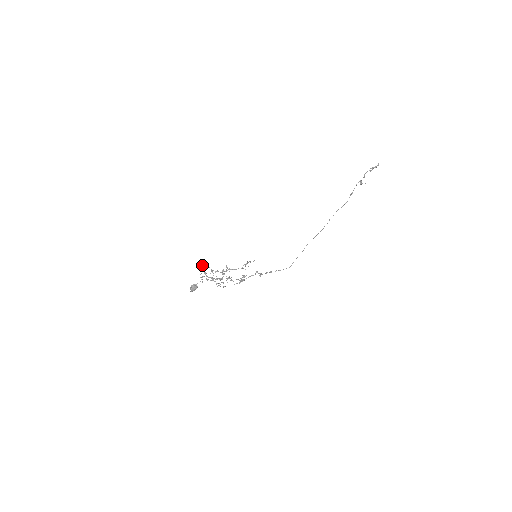
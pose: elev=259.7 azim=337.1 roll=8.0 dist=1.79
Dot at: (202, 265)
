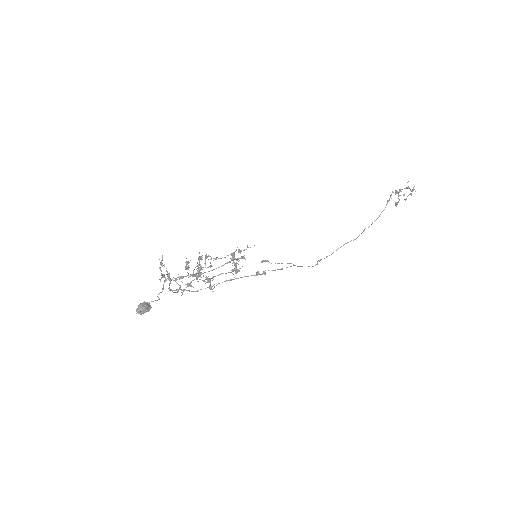
Dot at: (164, 281)
